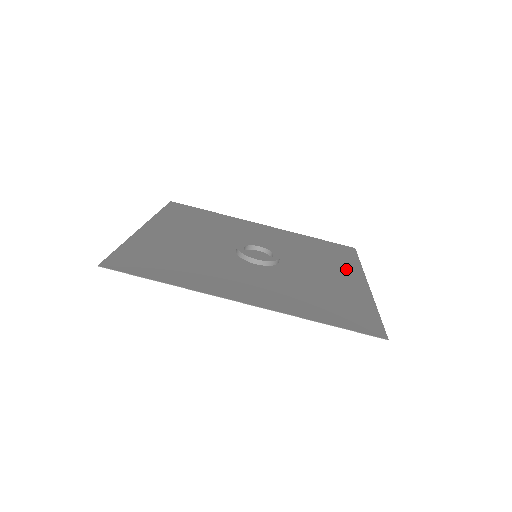
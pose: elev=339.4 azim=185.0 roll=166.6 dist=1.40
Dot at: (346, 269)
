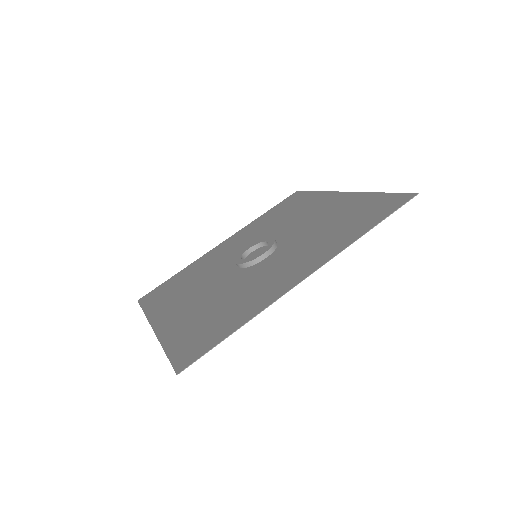
Dot at: (318, 201)
